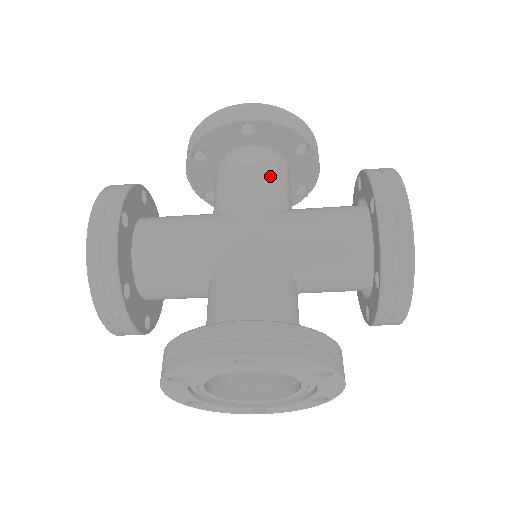
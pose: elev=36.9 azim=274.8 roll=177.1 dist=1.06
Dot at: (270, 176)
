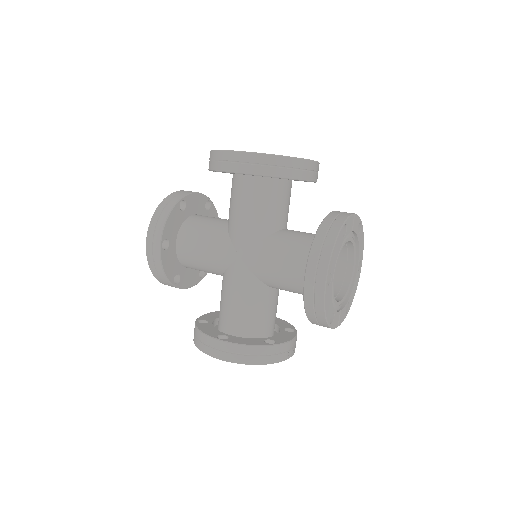
Dot at: (260, 207)
